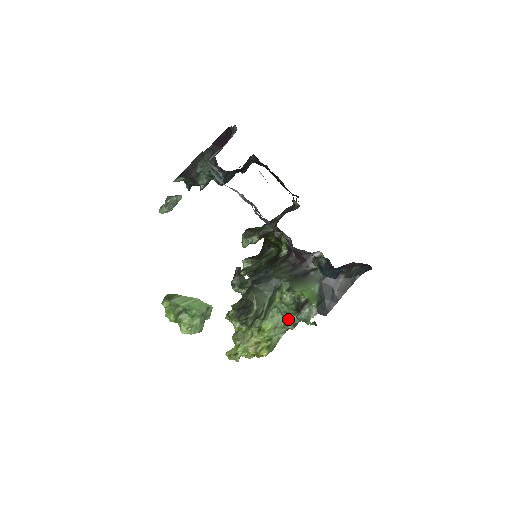
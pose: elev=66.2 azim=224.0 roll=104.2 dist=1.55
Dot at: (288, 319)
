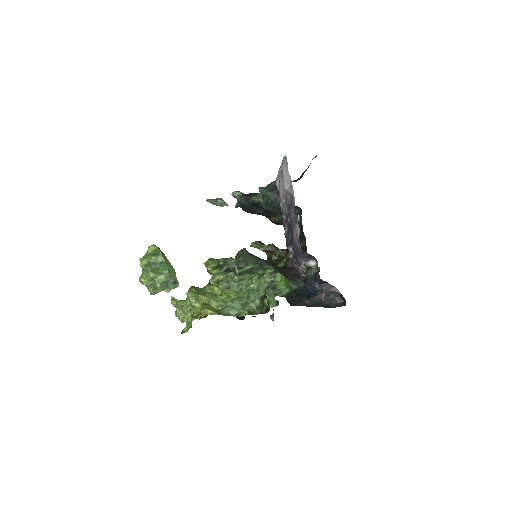
Dot at: (248, 306)
